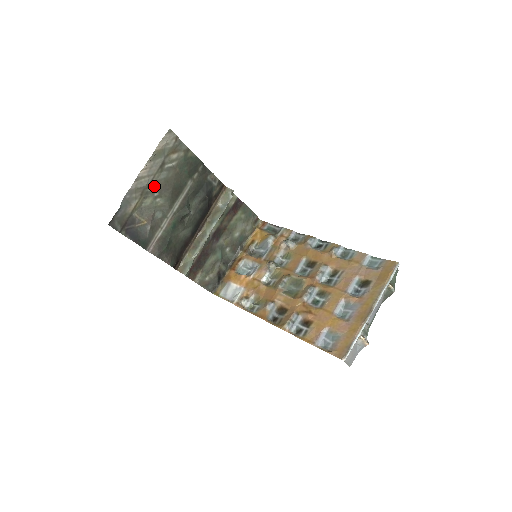
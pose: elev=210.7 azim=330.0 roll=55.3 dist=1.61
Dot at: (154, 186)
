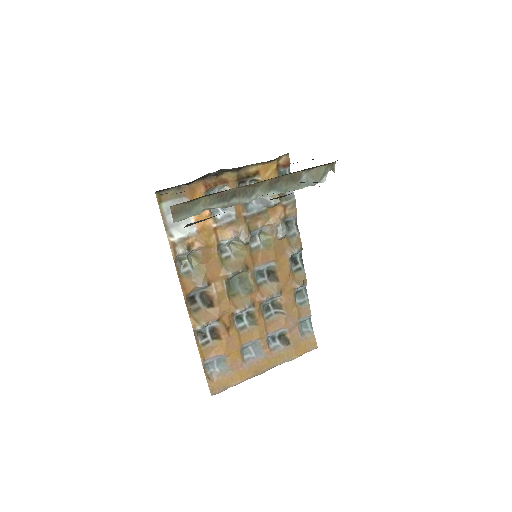
Dot at: occluded
